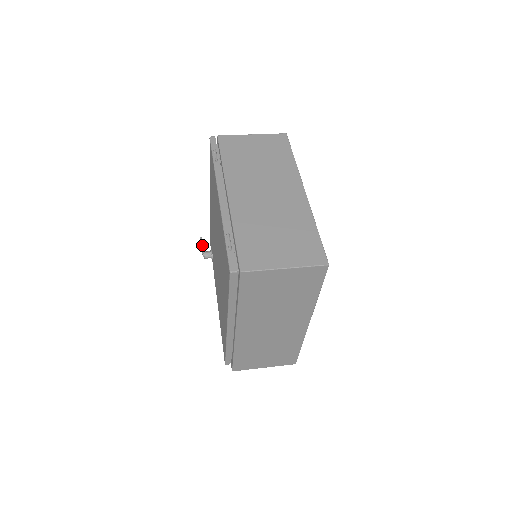
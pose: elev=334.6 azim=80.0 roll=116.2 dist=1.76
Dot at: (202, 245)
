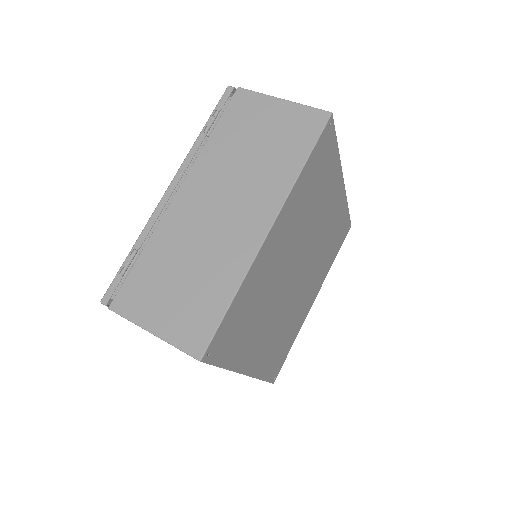
Dot at: occluded
